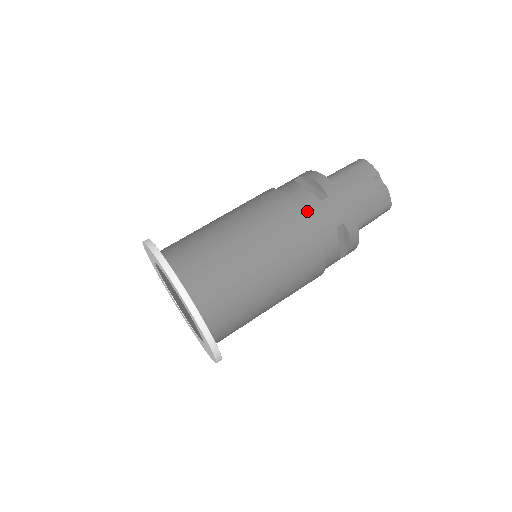
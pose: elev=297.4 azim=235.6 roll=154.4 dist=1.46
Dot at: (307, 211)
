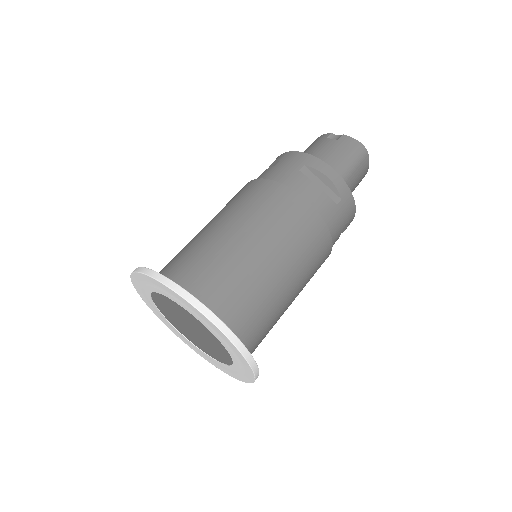
Dot at: (264, 178)
